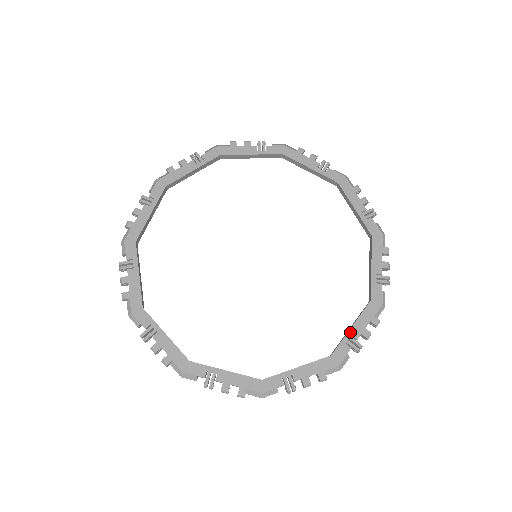
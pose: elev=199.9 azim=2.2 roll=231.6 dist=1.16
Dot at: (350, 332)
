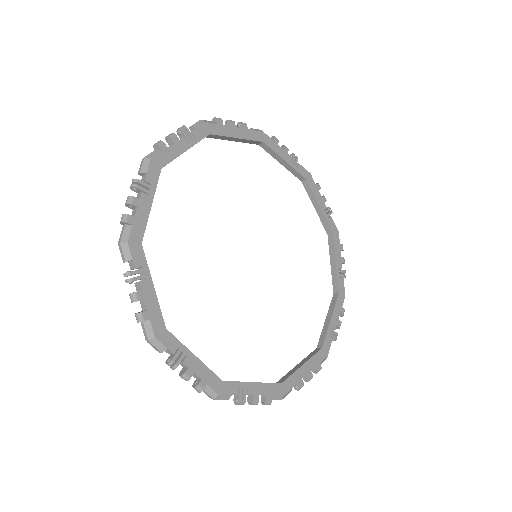
Dot at: (337, 267)
